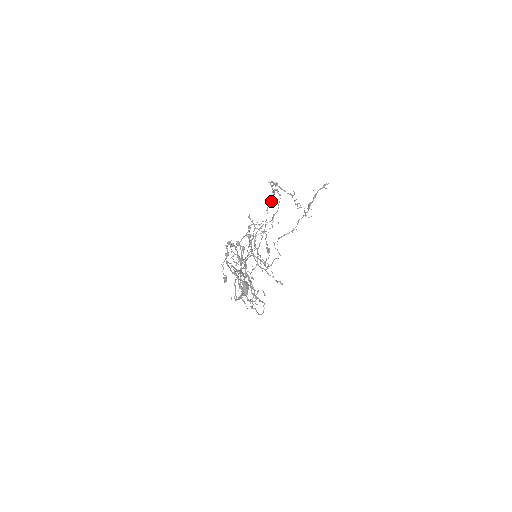
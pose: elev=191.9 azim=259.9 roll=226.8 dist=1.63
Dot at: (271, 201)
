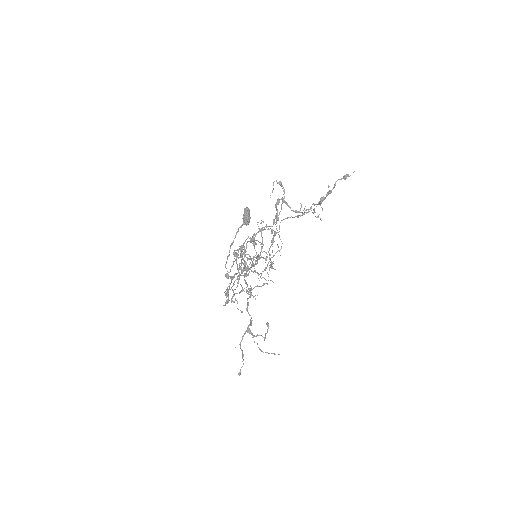
Dot at: occluded
